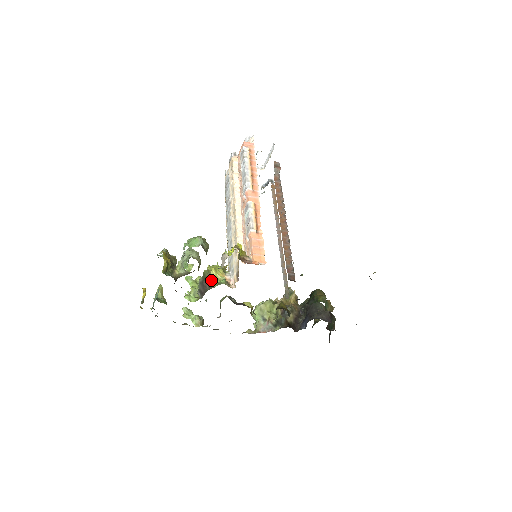
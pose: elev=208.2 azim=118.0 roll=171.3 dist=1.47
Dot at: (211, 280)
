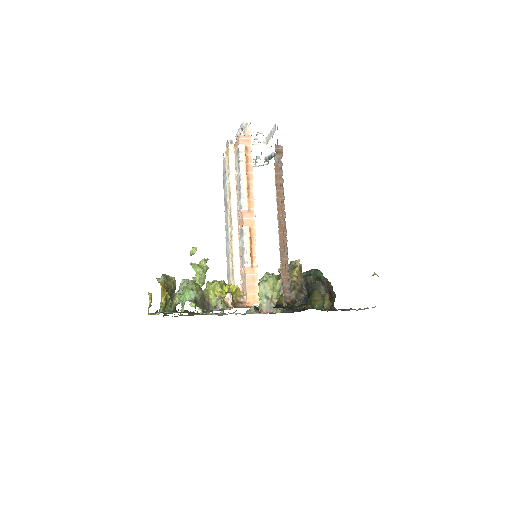
Dot at: (210, 302)
